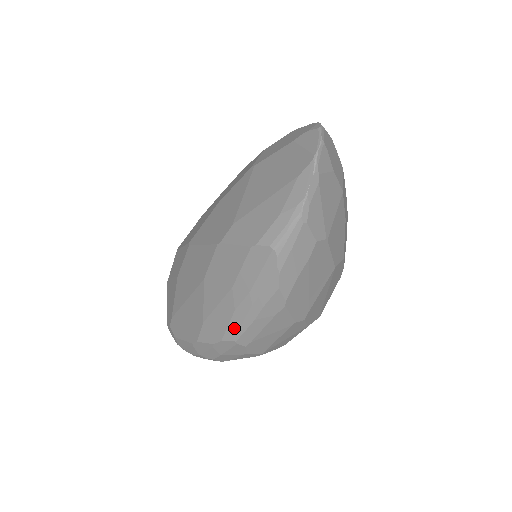
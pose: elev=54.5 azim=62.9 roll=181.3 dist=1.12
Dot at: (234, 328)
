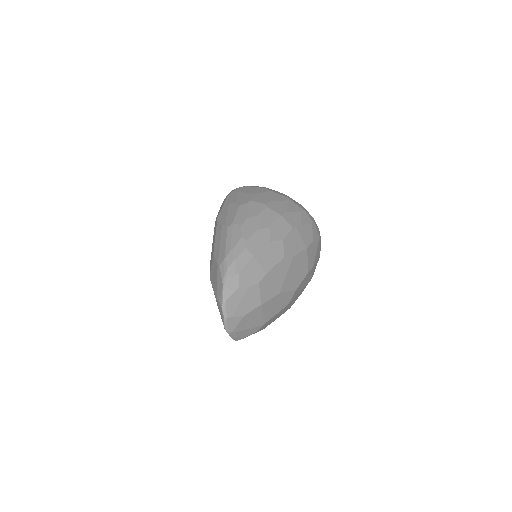
Dot at: occluded
